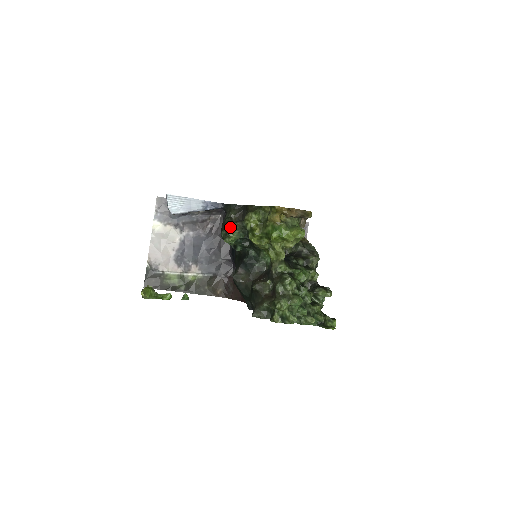
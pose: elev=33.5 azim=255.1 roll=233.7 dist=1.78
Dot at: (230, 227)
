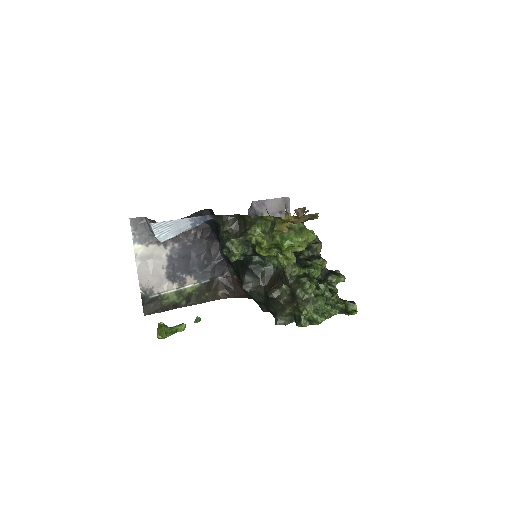
Dot at: (232, 244)
